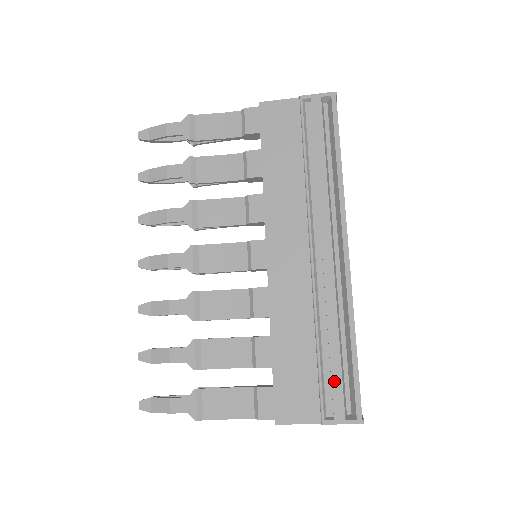
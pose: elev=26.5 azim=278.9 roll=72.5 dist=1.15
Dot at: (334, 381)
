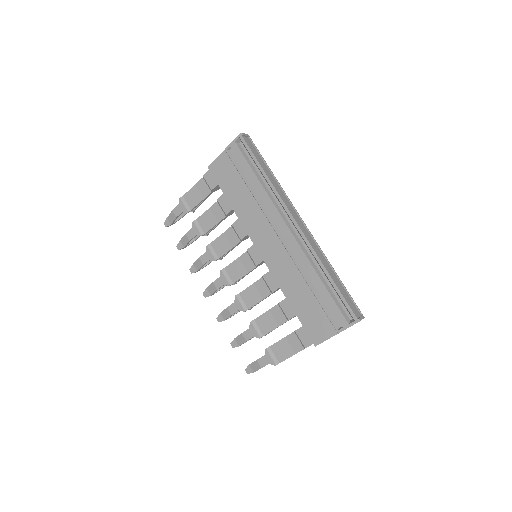
Dot at: (331, 305)
